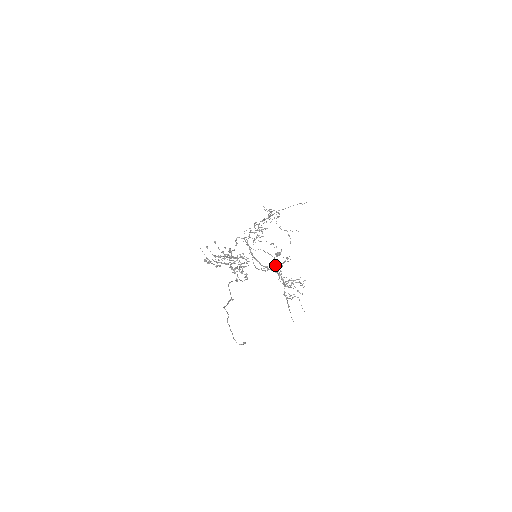
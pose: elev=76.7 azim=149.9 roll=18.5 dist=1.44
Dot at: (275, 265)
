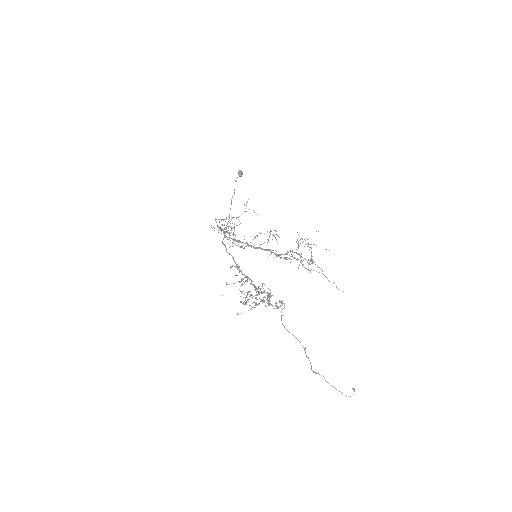
Dot at: (269, 235)
